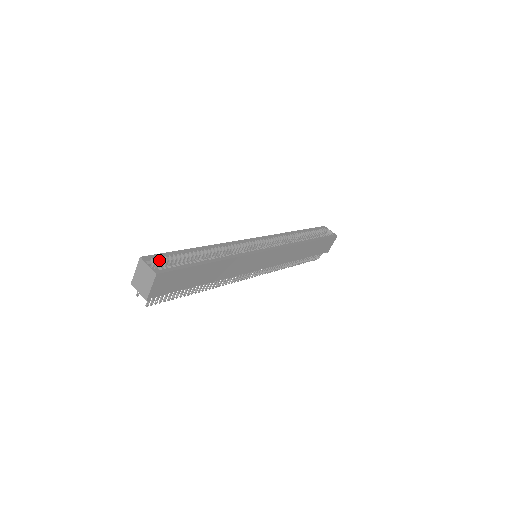
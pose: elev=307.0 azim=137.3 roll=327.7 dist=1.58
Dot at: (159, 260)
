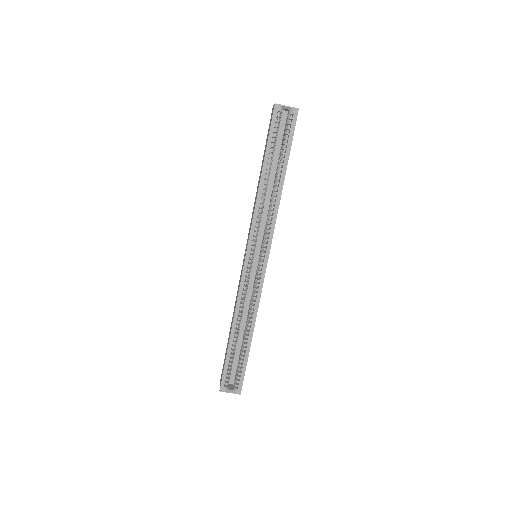
Dot at: (228, 380)
